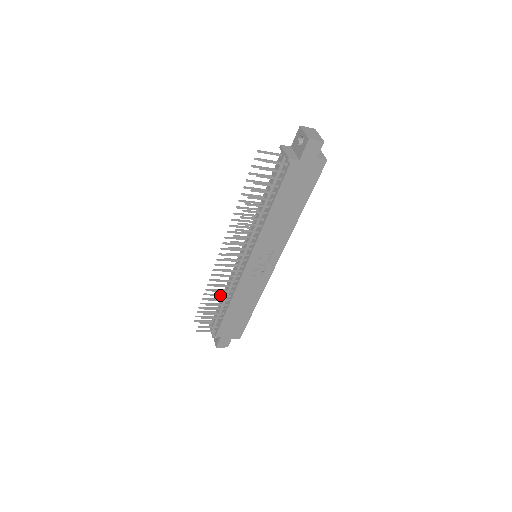
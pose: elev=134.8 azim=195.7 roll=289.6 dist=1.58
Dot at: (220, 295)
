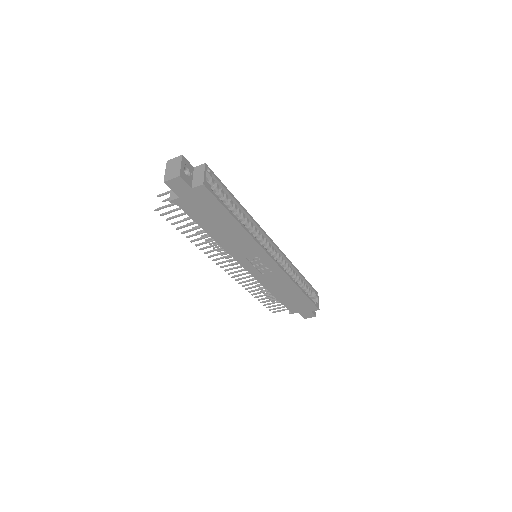
Dot at: (257, 290)
